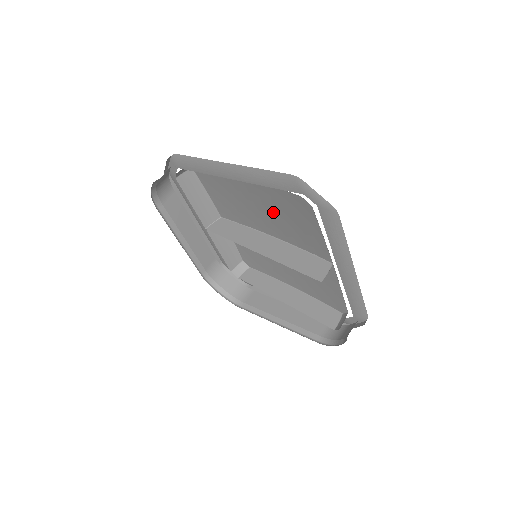
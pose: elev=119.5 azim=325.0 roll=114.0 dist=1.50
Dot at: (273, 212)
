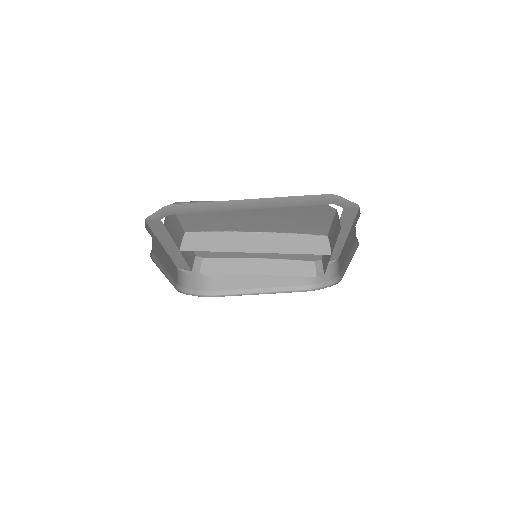
Dot at: (273, 217)
